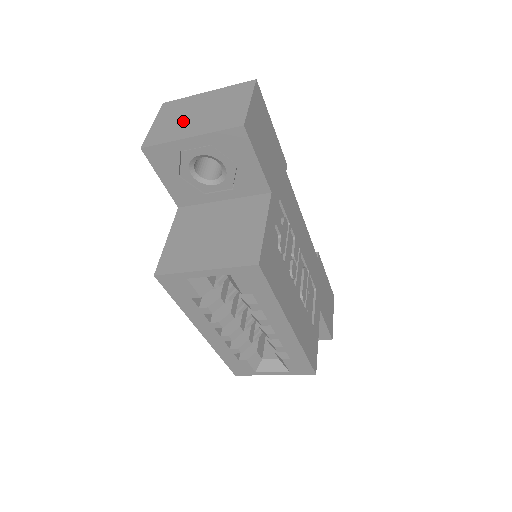
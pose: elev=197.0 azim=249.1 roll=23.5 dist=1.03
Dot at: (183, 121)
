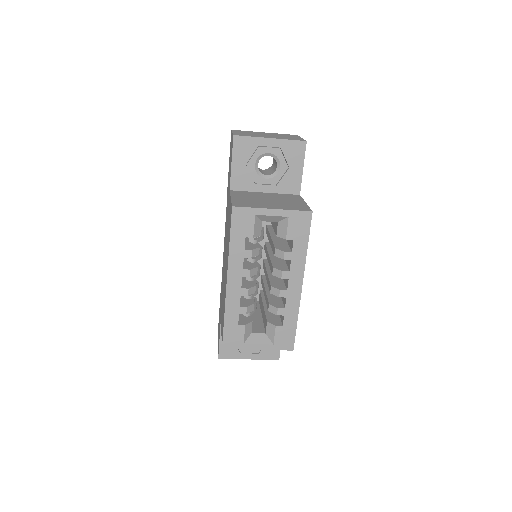
Dot at: (258, 135)
